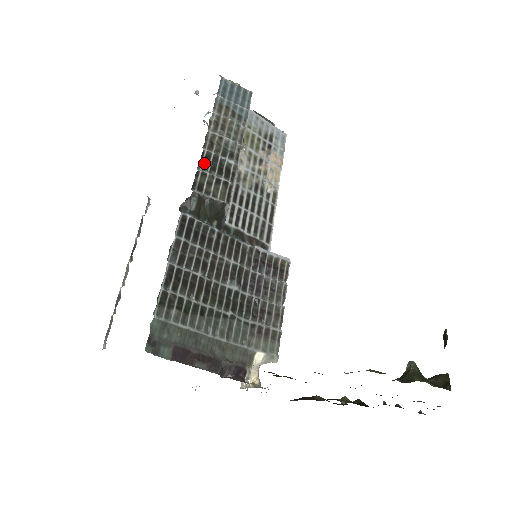
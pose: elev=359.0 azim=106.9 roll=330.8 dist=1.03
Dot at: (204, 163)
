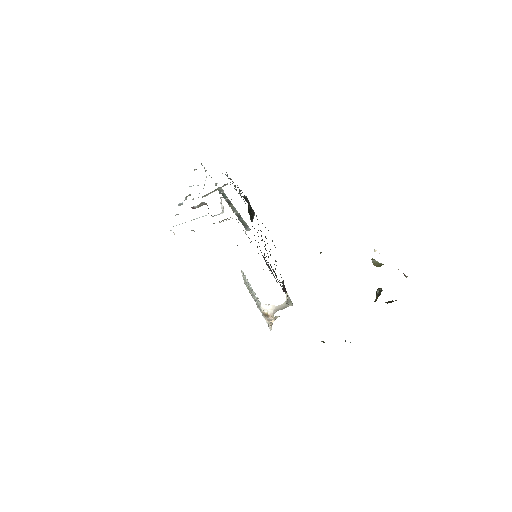
Dot at: (240, 190)
